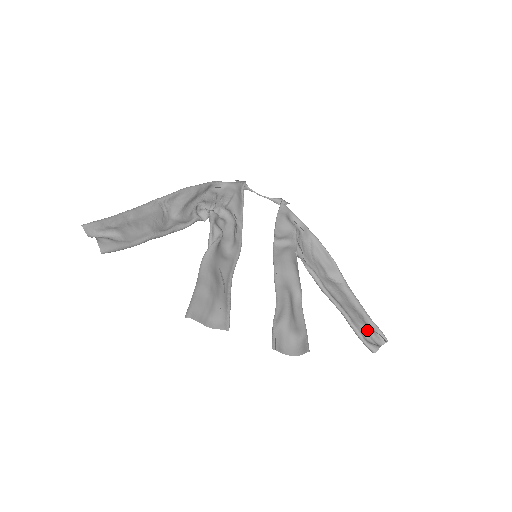
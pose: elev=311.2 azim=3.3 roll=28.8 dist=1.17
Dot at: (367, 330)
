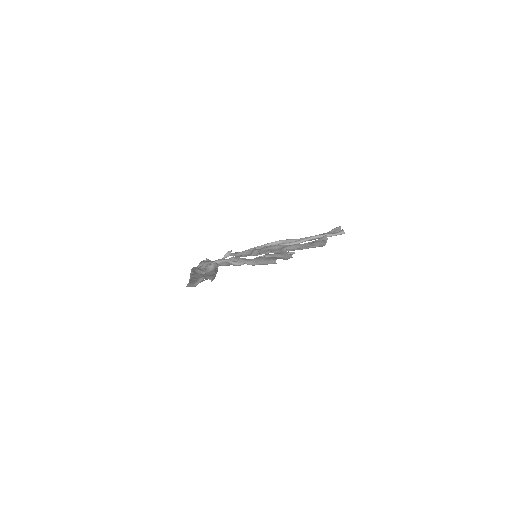
Dot at: (330, 233)
